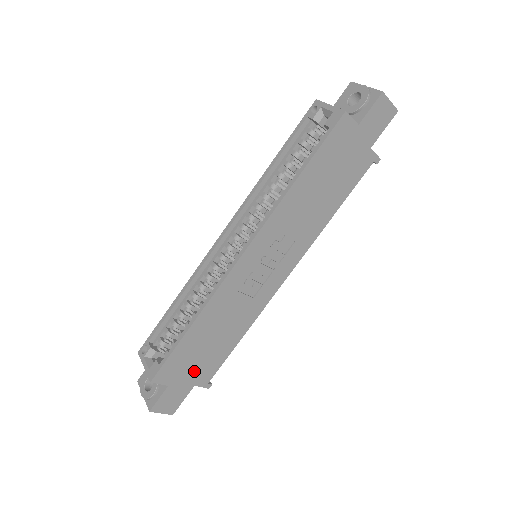
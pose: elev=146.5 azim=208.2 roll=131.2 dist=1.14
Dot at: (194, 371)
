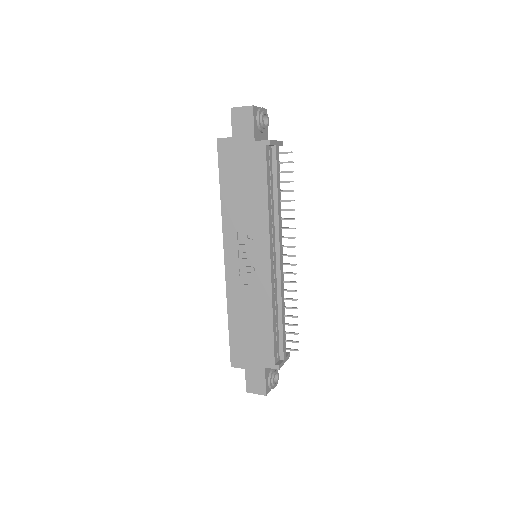
Dot at: (256, 355)
